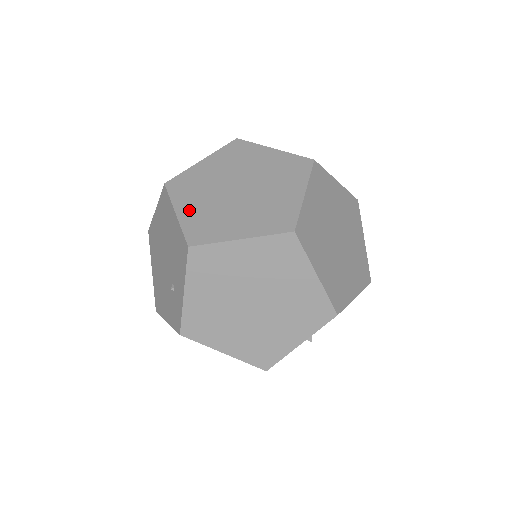
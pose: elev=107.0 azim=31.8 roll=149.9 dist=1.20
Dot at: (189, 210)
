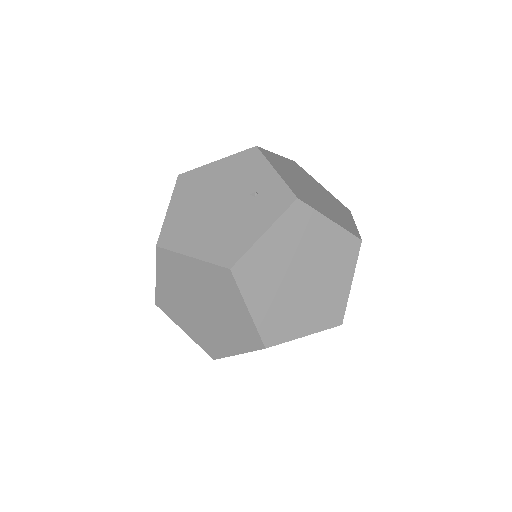
Dot at: occluded
